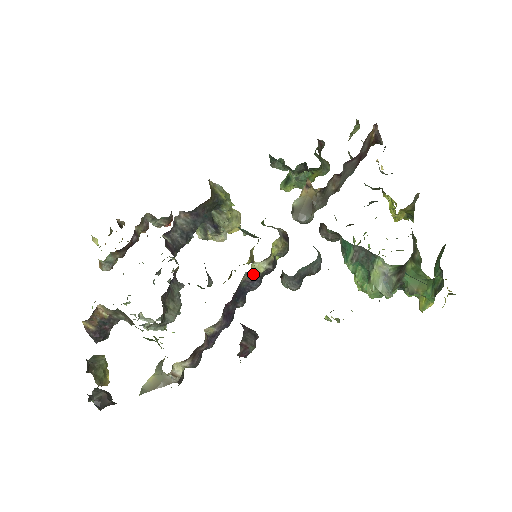
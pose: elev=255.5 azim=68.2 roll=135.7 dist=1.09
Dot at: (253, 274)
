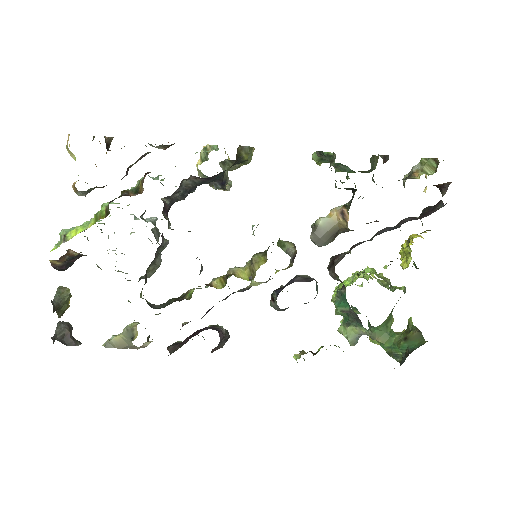
Dot at: (247, 288)
